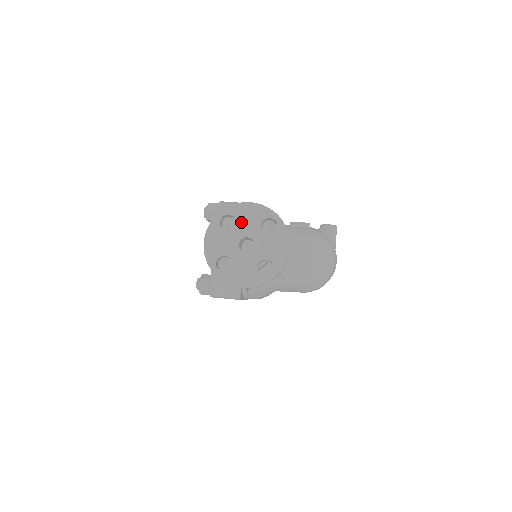
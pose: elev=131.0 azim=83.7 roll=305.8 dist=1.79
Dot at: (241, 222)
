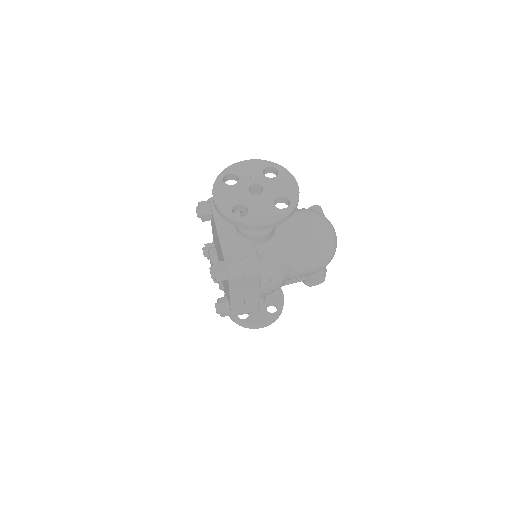
Dot at: (243, 176)
